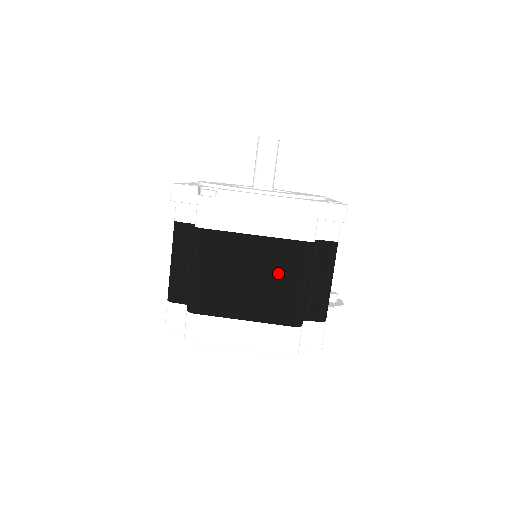
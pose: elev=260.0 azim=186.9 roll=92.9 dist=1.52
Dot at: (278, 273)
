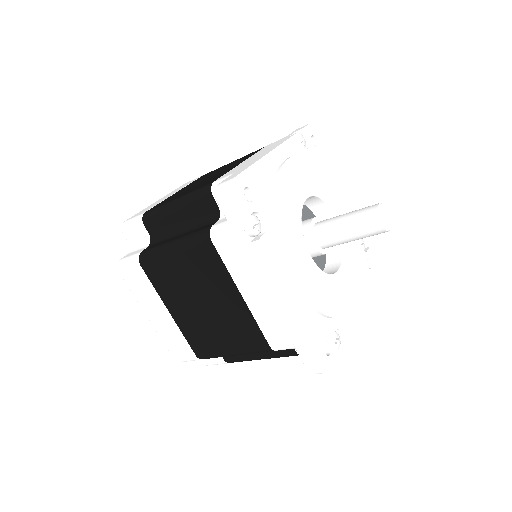
Dot at: (226, 330)
